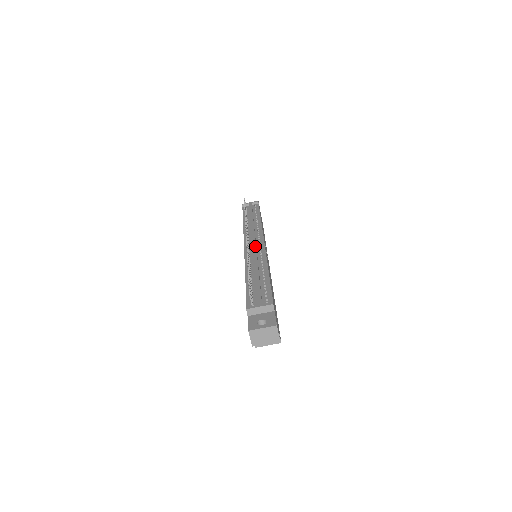
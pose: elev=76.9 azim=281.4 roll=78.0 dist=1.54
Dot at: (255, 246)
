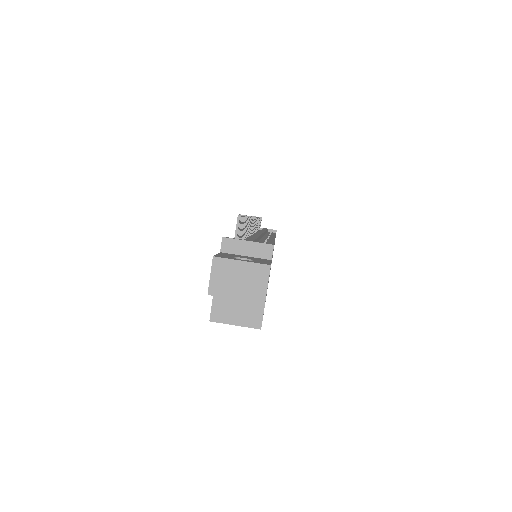
Dot at: occluded
